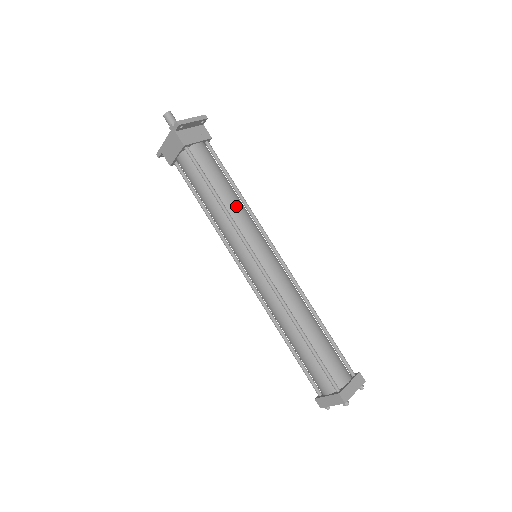
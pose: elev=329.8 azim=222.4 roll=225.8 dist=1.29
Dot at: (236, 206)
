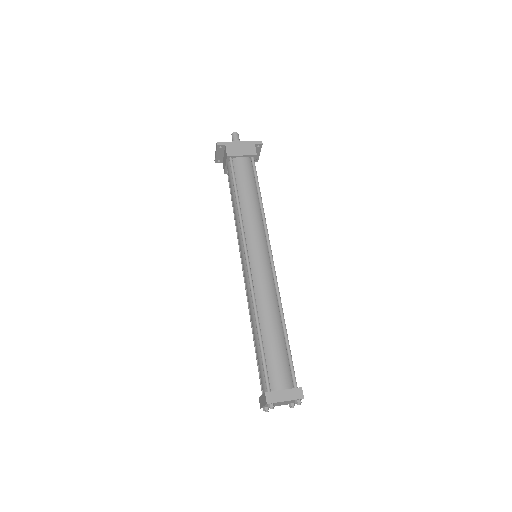
Dot at: occluded
